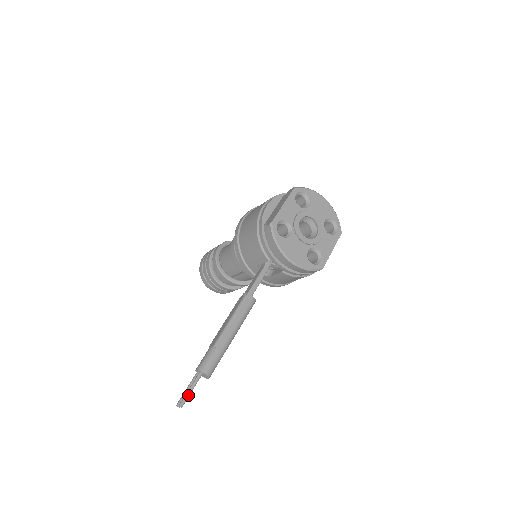
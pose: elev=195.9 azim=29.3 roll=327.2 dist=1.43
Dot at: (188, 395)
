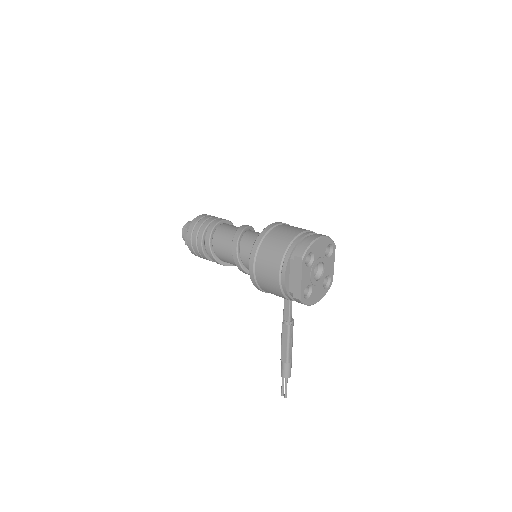
Dot at: occluded
